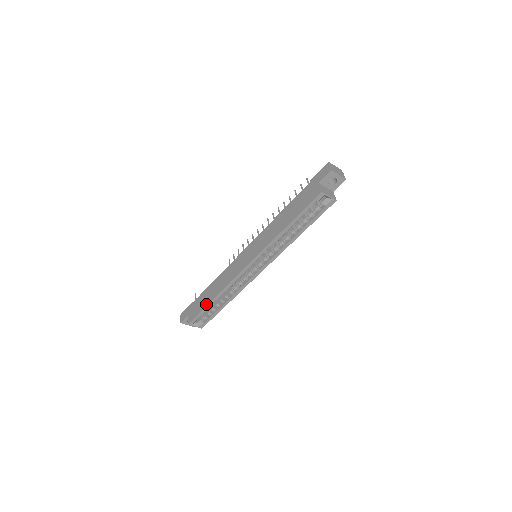
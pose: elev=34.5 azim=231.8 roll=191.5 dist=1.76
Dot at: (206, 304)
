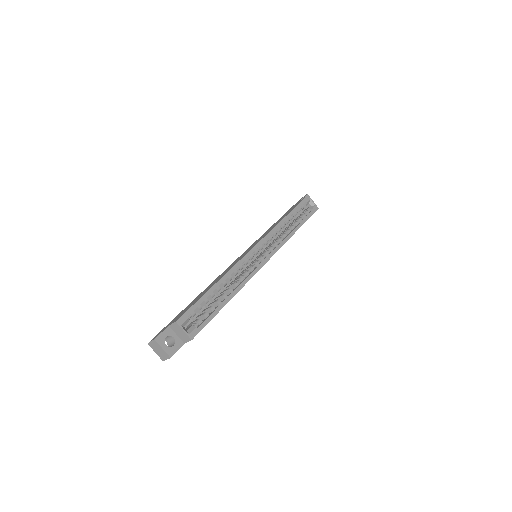
Dot at: (205, 292)
